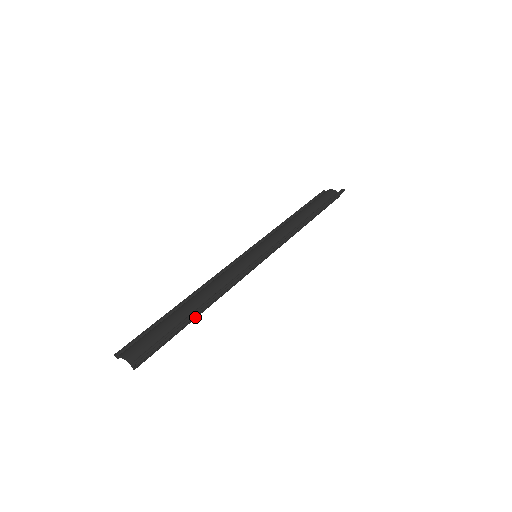
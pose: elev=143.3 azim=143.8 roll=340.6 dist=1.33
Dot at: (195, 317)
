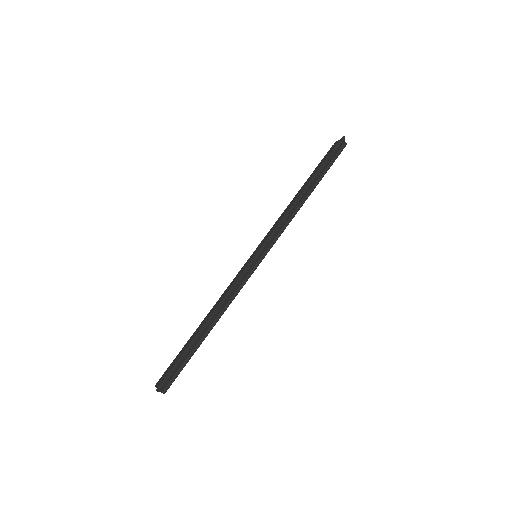
Dot at: (205, 335)
